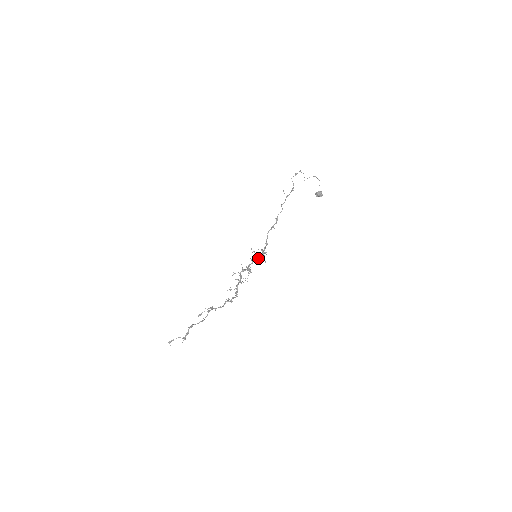
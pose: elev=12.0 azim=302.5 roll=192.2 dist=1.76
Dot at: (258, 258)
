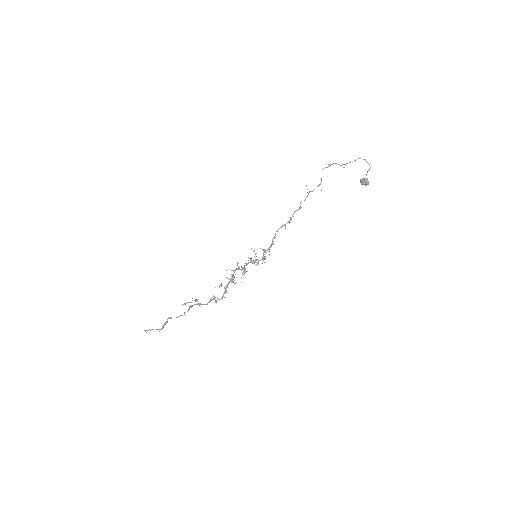
Dot at: (256, 260)
